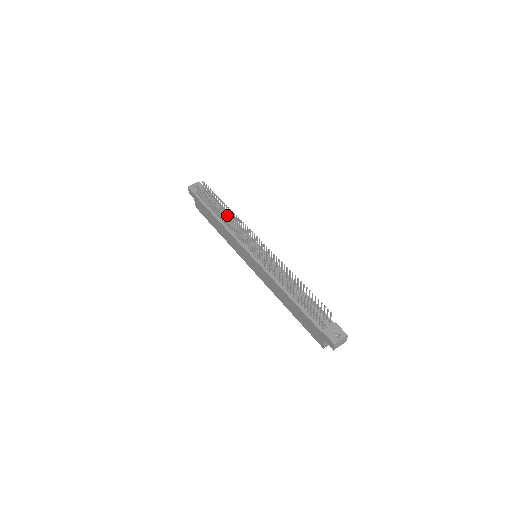
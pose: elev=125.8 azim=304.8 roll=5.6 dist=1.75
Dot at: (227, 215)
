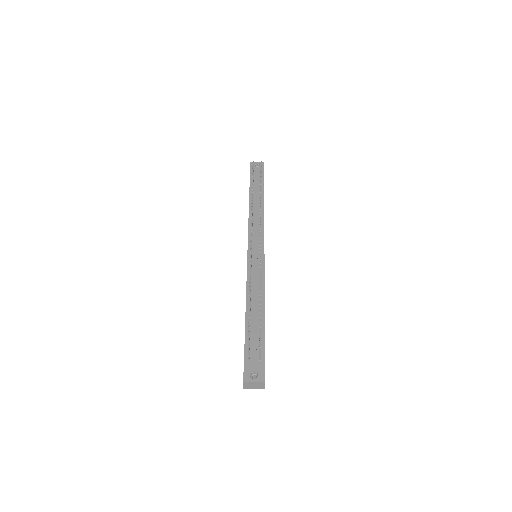
Dot at: occluded
